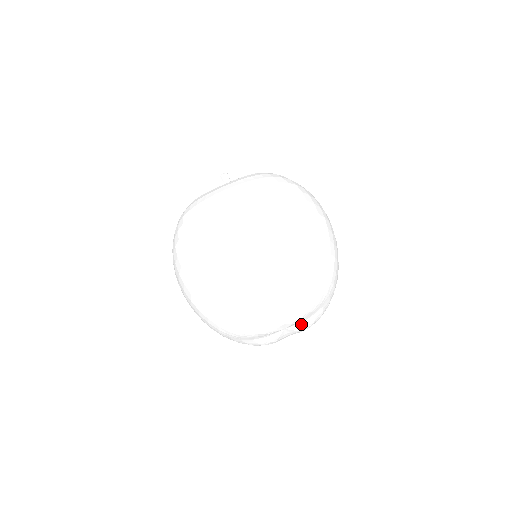
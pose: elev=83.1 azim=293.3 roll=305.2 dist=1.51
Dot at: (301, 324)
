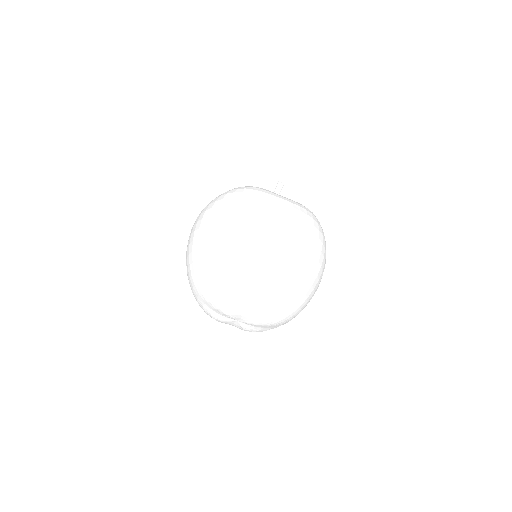
Dot at: (249, 326)
